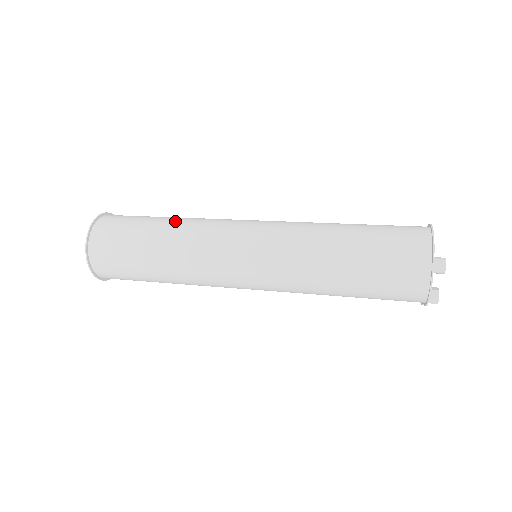
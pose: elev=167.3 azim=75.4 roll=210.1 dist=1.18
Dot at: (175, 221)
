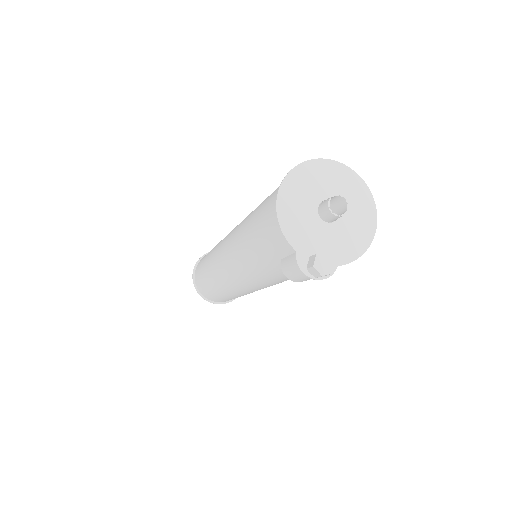
Dot at: occluded
